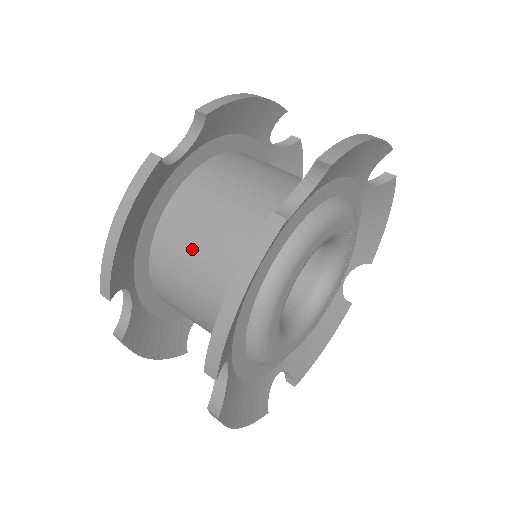
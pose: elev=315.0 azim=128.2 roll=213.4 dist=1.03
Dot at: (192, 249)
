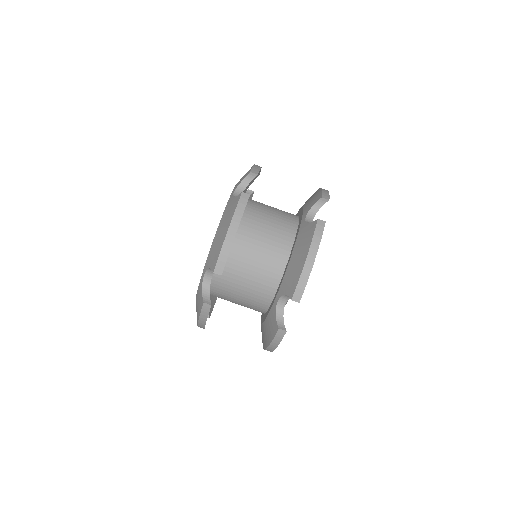
Dot at: (232, 299)
